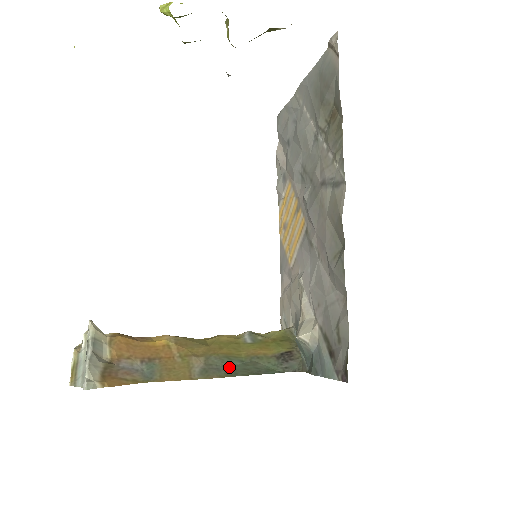
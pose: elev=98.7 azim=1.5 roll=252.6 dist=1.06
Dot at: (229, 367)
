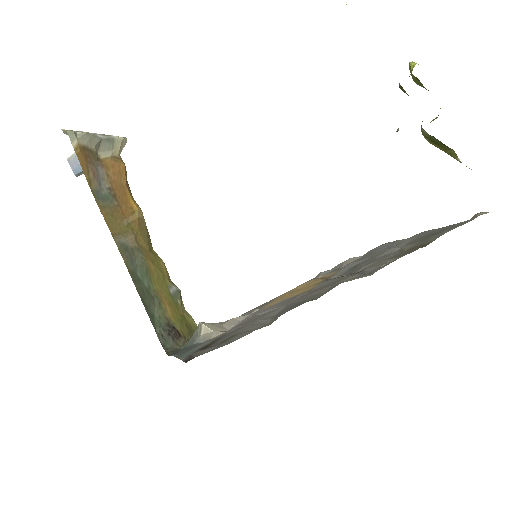
Dot at: (139, 274)
